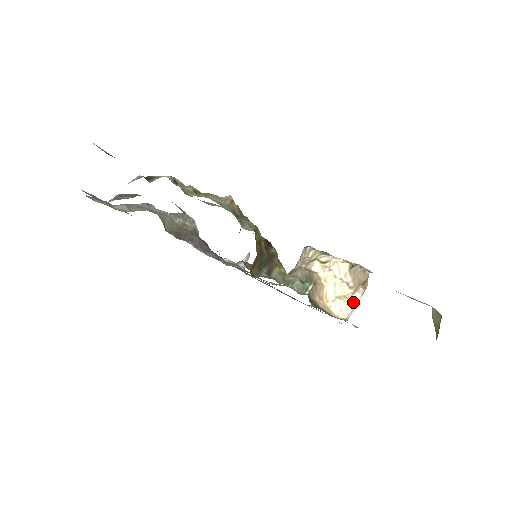
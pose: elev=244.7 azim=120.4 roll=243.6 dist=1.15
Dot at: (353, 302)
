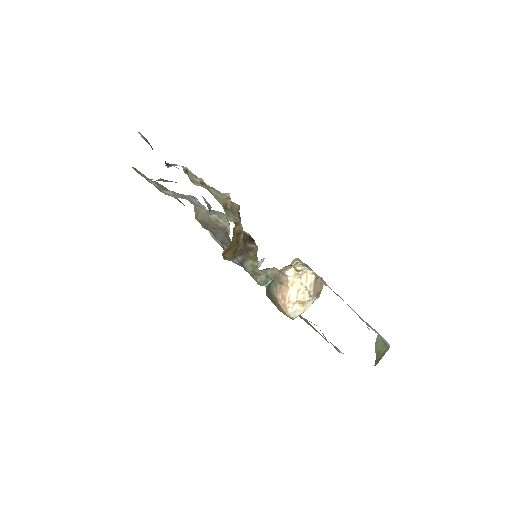
Dot at: (306, 307)
